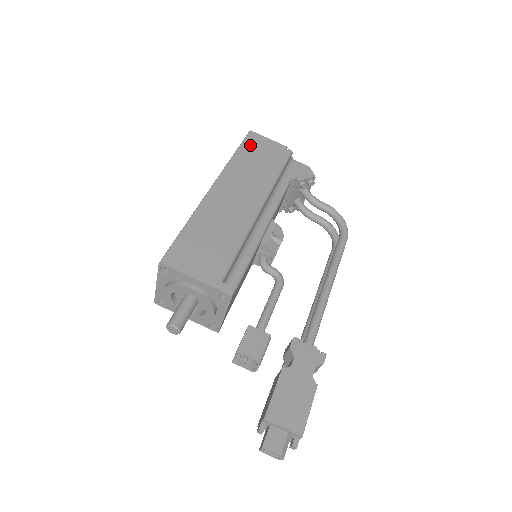
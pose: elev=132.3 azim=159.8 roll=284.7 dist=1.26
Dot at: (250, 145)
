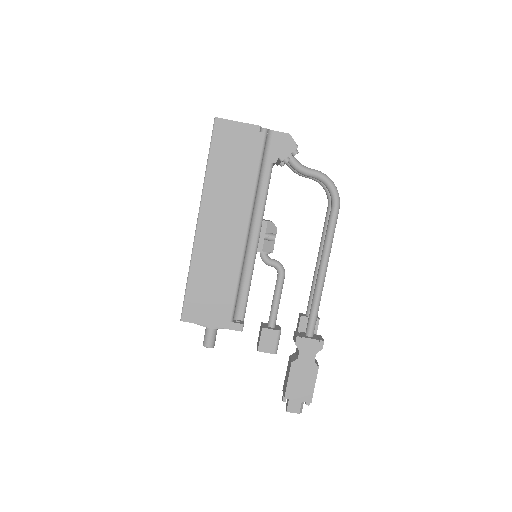
Dot at: (220, 143)
